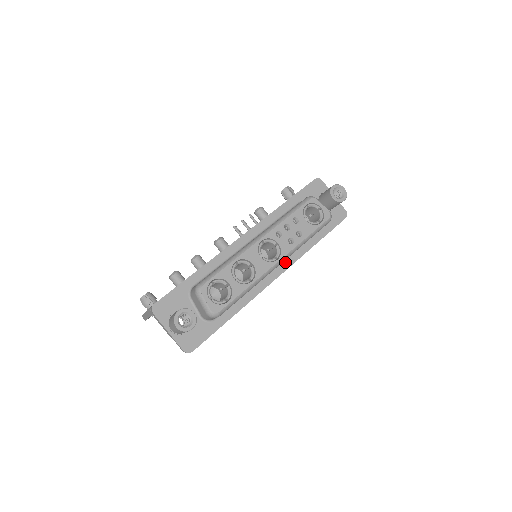
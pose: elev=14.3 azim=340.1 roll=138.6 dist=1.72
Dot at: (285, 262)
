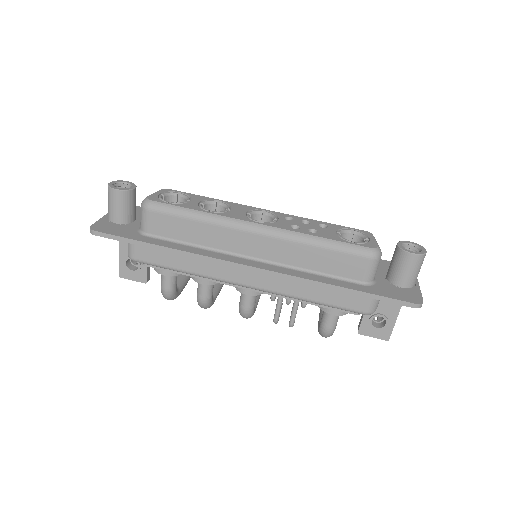
Dot at: (277, 267)
